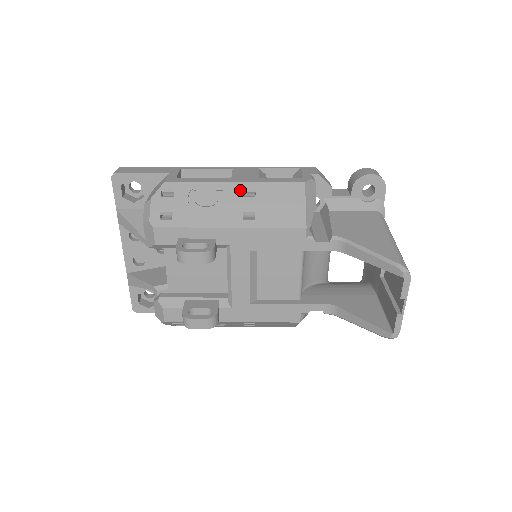
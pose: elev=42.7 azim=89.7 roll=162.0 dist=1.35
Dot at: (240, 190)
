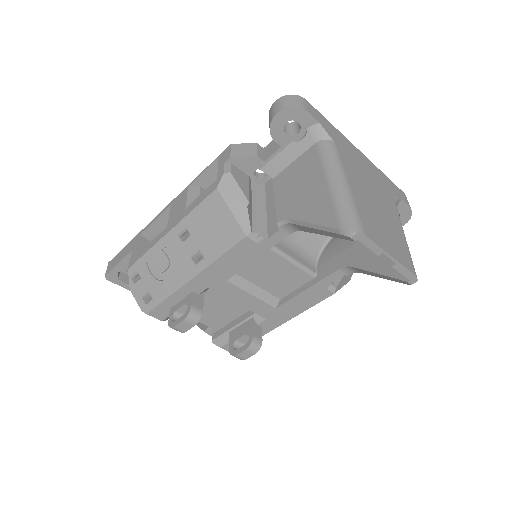
Dot at: (176, 237)
